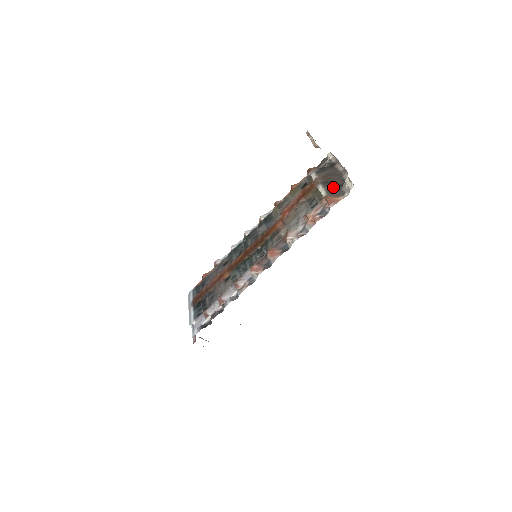
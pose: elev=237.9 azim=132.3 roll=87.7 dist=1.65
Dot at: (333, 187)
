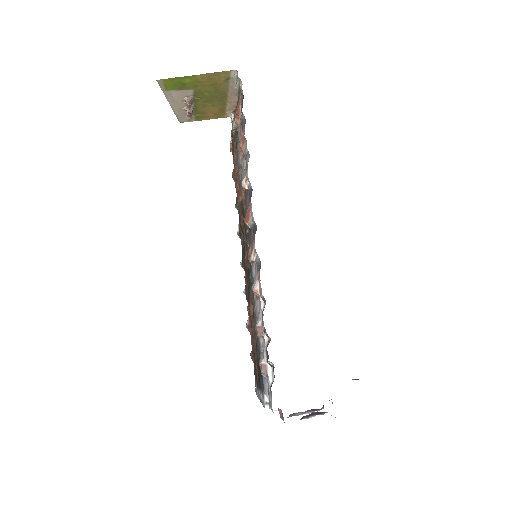
Dot at: occluded
